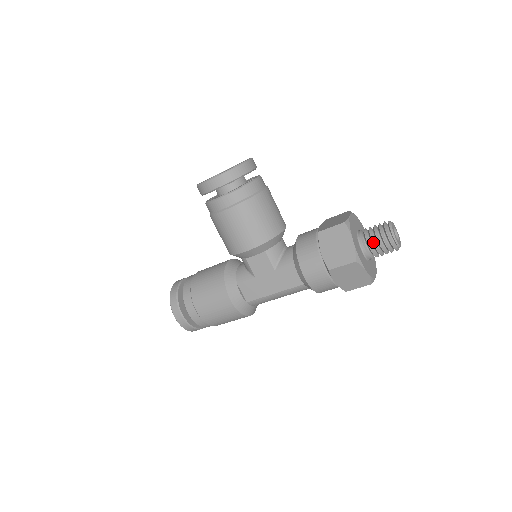
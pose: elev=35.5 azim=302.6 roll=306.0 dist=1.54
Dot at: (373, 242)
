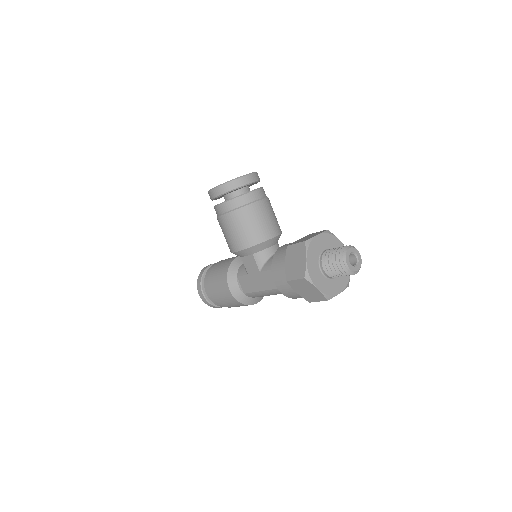
Dot at: (329, 263)
